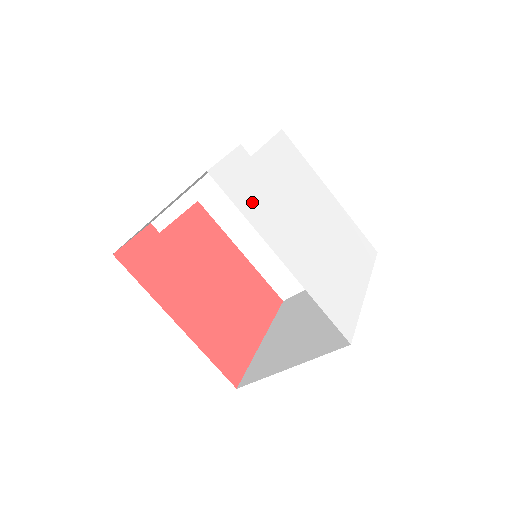
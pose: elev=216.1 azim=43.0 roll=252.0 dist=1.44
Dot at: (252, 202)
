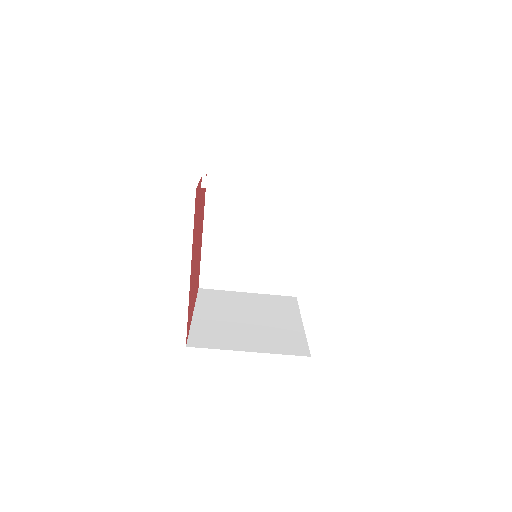
Dot at: occluded
